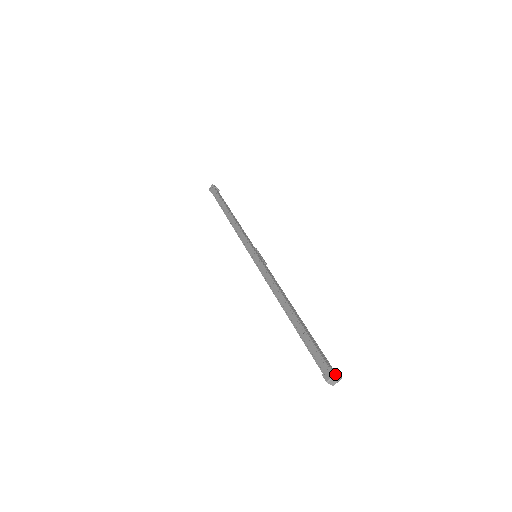
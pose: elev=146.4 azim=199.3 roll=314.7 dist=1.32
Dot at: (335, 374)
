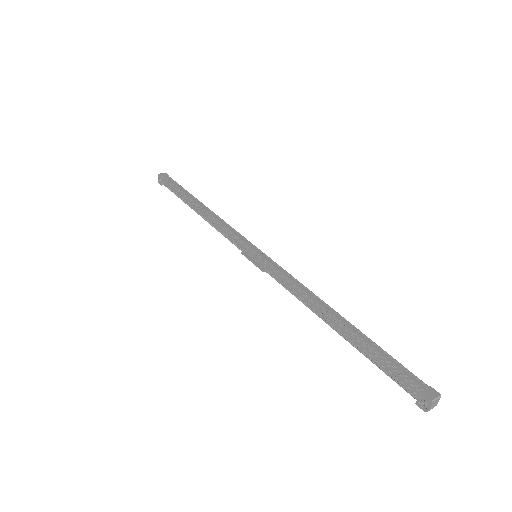
Dot at: occluded
